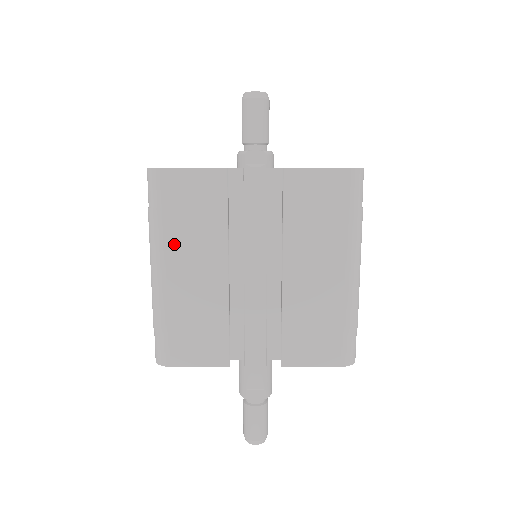
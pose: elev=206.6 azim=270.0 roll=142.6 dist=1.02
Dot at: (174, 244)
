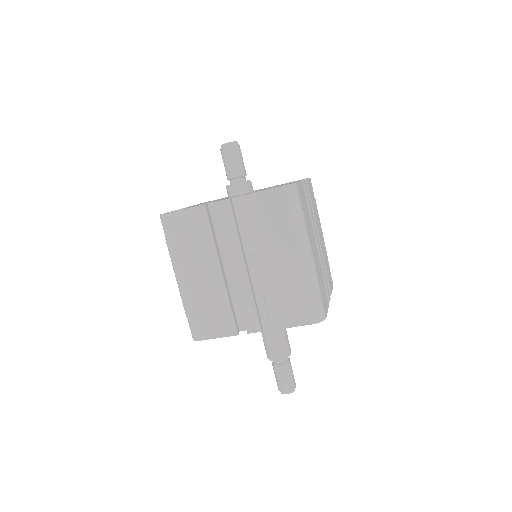
Dot at: (184, 260)
